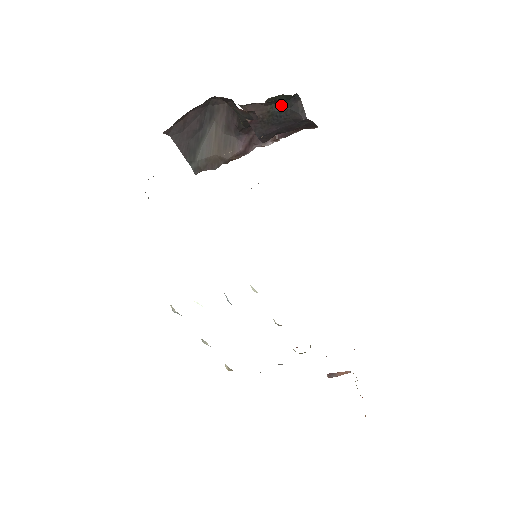
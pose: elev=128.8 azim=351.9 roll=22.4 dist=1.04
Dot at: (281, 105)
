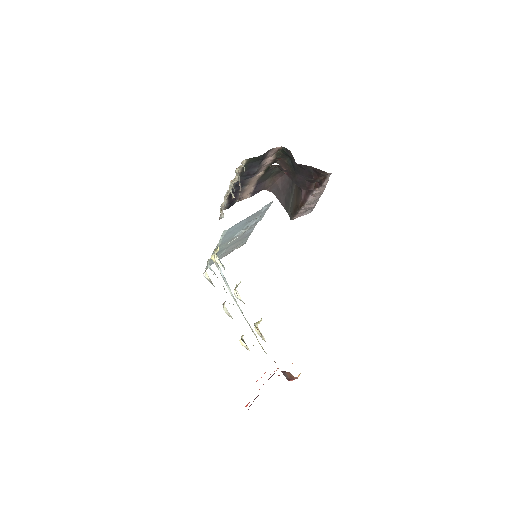
Dot at: (290, 158)
